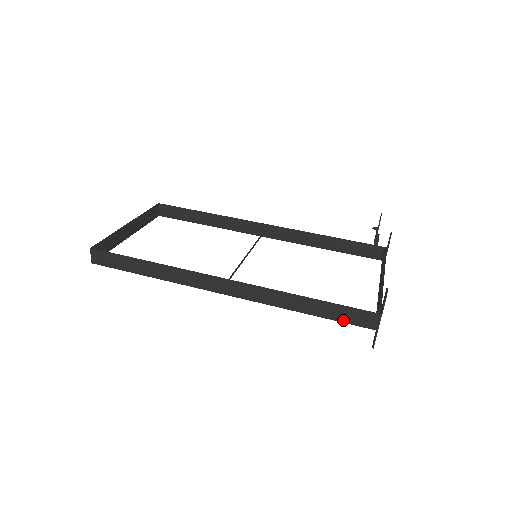
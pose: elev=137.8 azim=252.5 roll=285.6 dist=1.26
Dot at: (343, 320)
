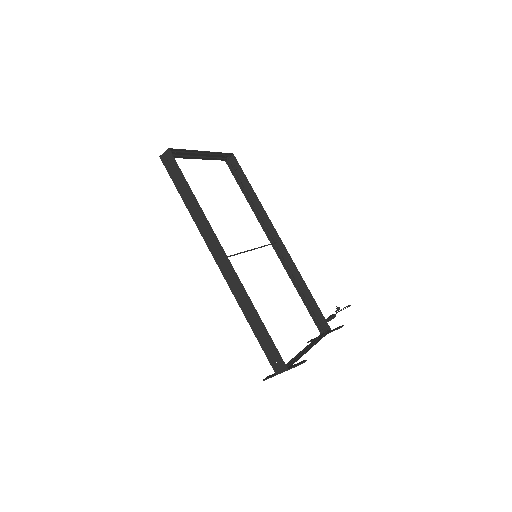
Dot at: (265, 350)
